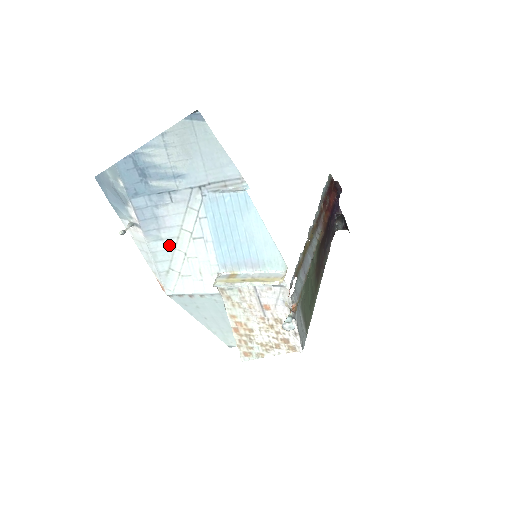
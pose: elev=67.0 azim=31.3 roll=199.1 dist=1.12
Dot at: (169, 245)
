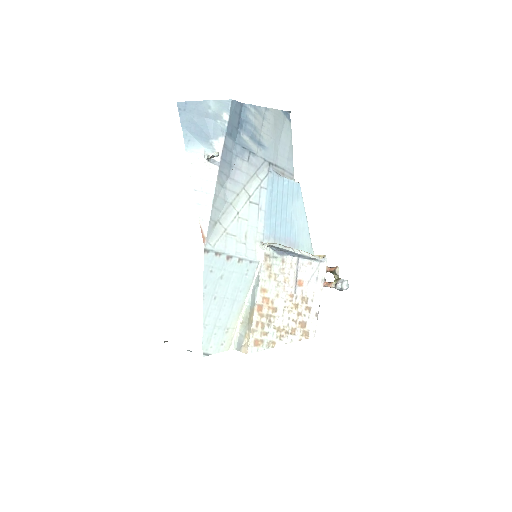
Dot at: (228, 197)
